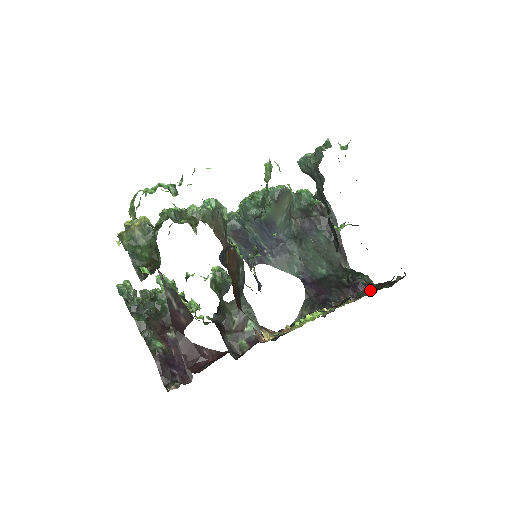
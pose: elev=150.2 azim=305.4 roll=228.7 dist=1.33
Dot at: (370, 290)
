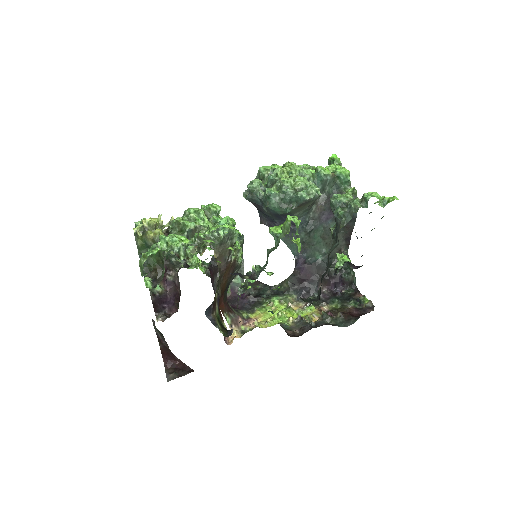
Dot at: (334, 317)
